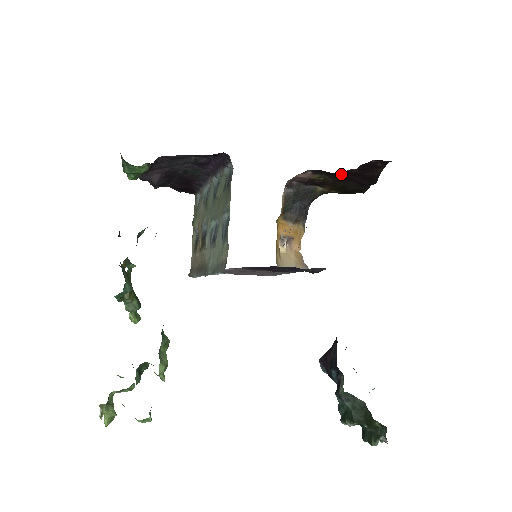
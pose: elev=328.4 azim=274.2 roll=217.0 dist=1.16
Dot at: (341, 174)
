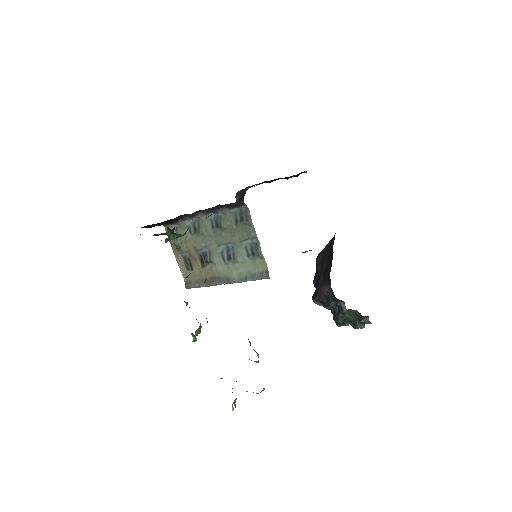
Dot at: occluded
